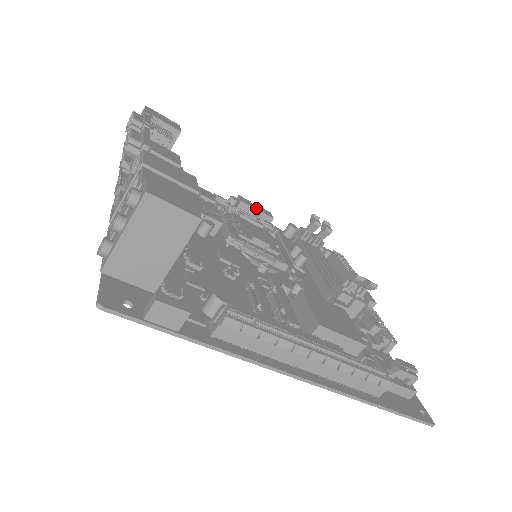
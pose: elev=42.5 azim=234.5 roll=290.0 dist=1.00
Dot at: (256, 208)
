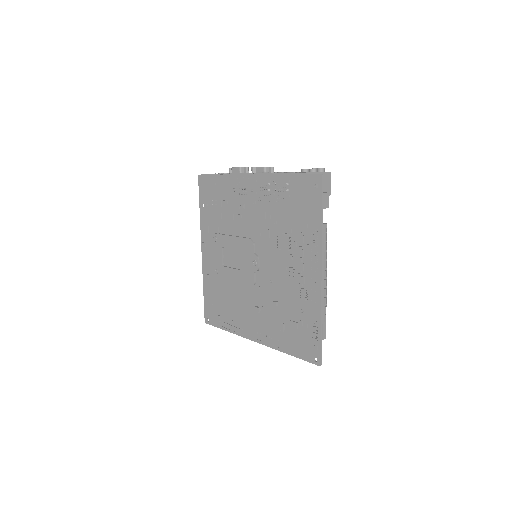
Dot at: occluded
